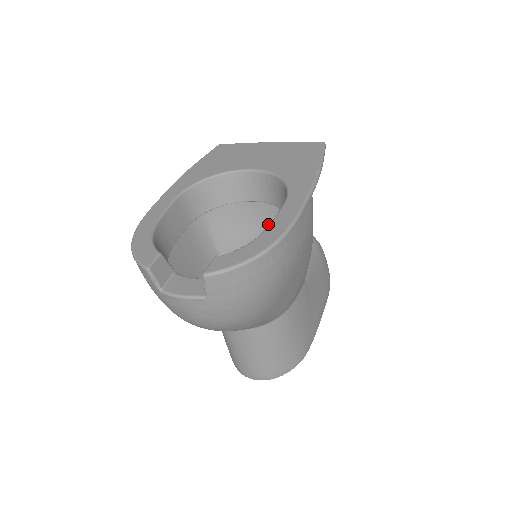
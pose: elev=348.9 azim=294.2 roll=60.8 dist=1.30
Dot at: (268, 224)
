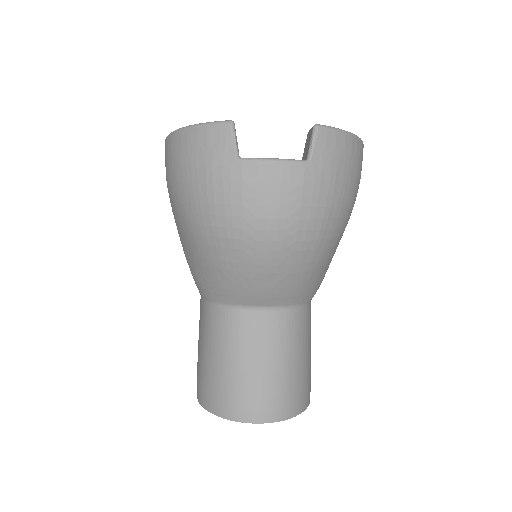
Dot at: occluded
